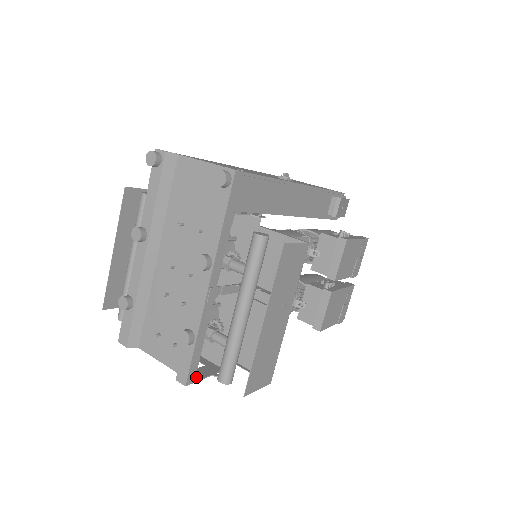
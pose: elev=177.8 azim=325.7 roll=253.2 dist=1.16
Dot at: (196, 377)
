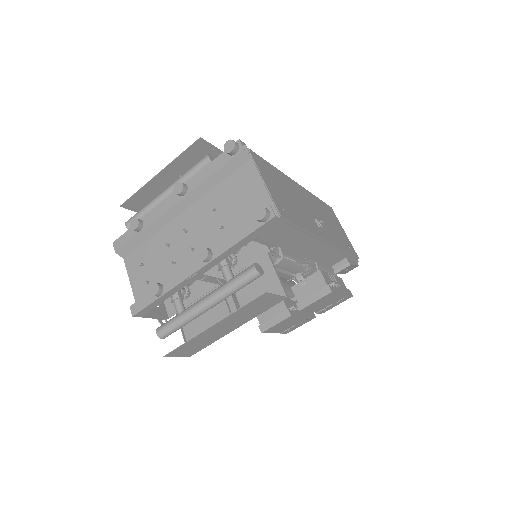
Dot at: occluded
